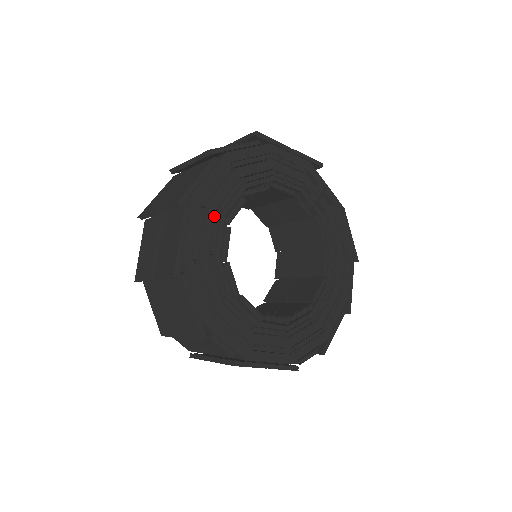
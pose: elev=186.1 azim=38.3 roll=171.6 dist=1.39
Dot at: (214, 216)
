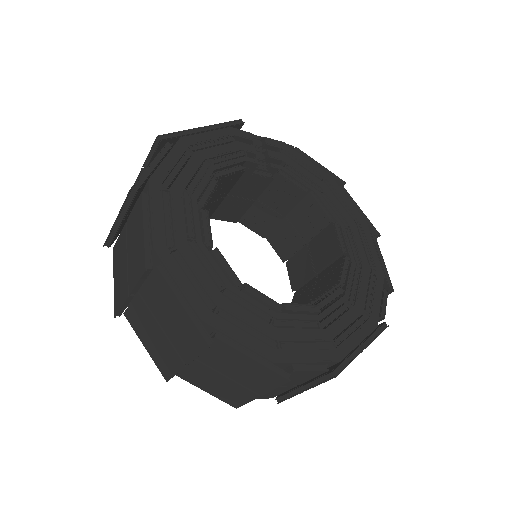
Dot at: (192, 251)
